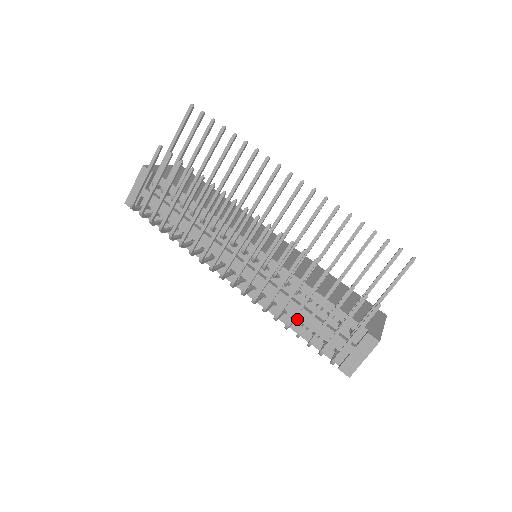
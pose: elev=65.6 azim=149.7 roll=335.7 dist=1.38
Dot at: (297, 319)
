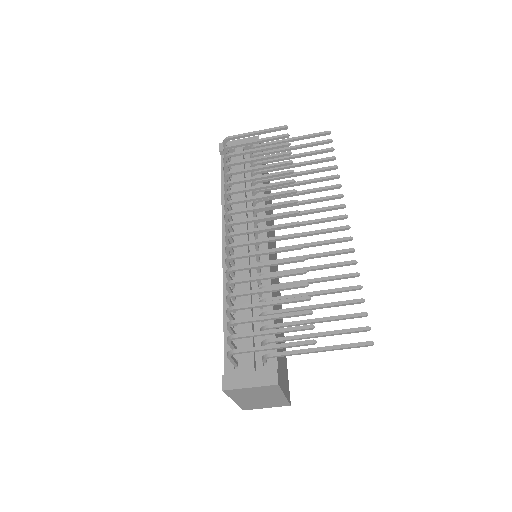
Dot at: (235, 315)
